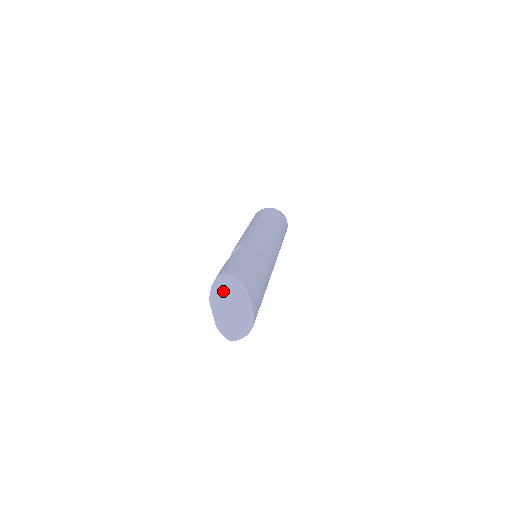
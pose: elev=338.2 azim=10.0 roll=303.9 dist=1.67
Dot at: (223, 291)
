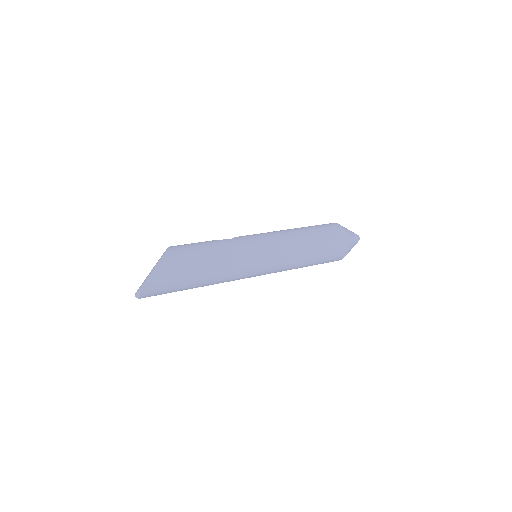
Dot at: (159, 259)
